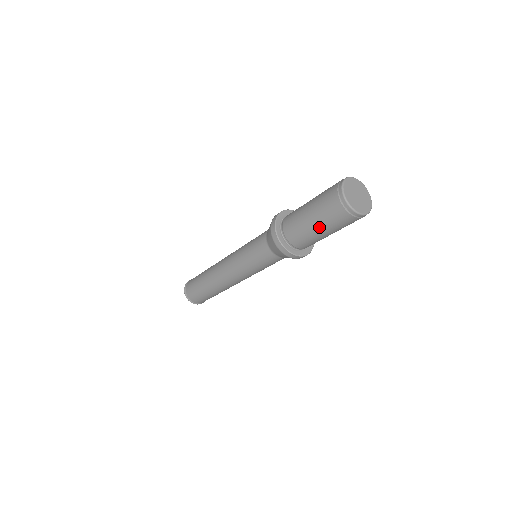
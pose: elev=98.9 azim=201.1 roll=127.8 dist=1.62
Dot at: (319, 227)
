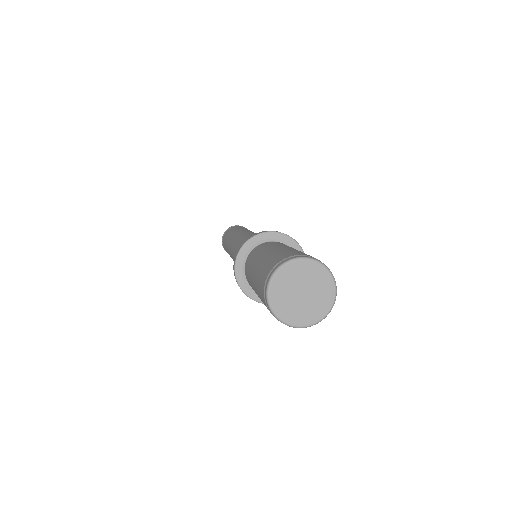
Dot at: occluded
